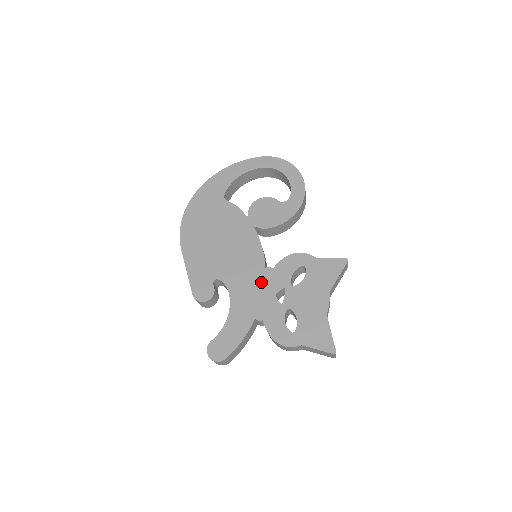
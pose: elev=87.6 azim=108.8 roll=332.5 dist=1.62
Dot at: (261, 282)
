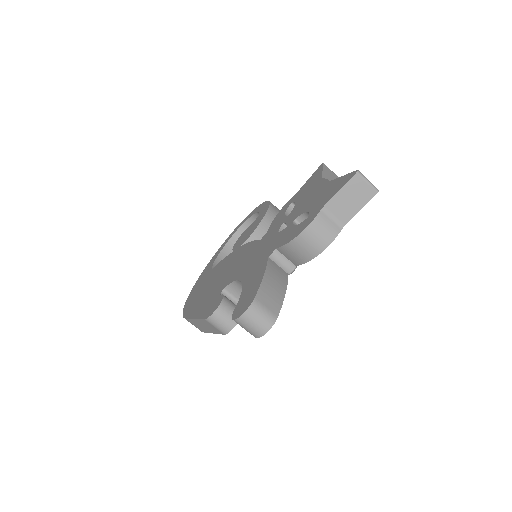
Dot at: (261, 246)
